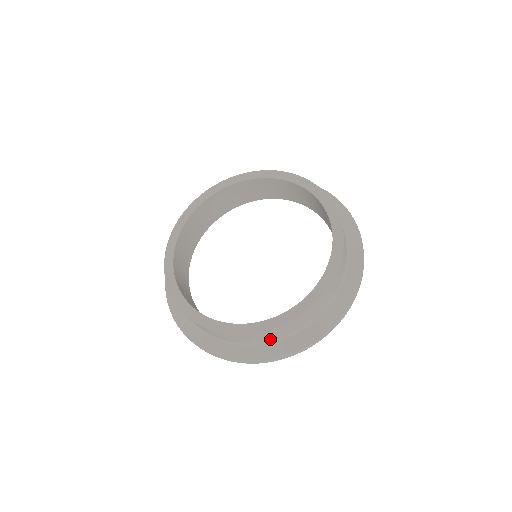
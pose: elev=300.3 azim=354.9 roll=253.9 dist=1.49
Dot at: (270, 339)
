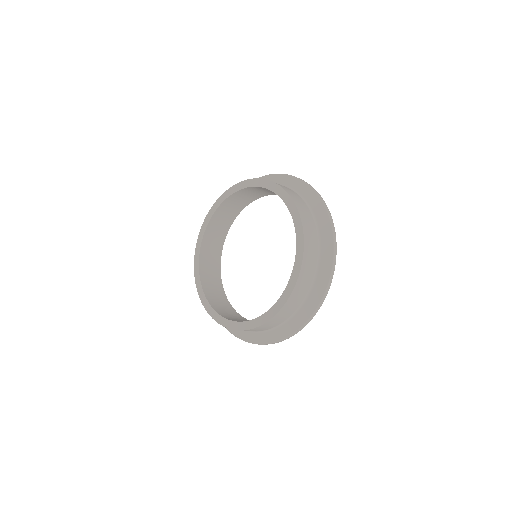
Dot at: (312, 273)
